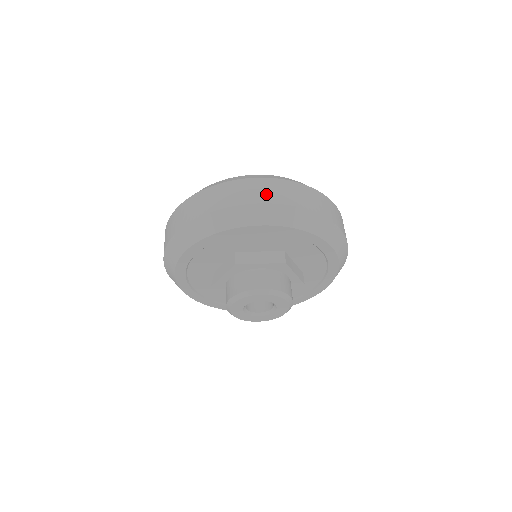
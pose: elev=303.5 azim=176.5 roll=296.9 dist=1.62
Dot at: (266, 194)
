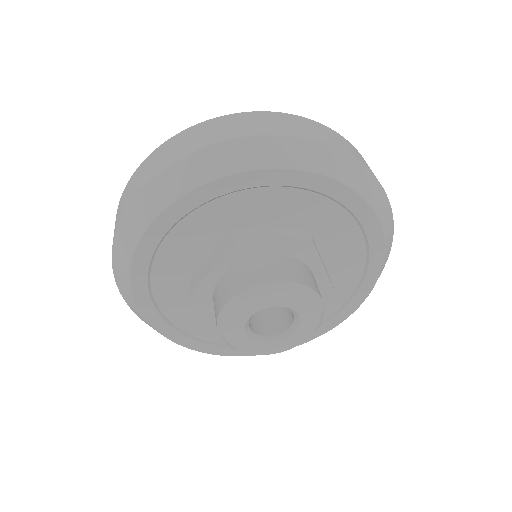
Dot at: (132, 190)
